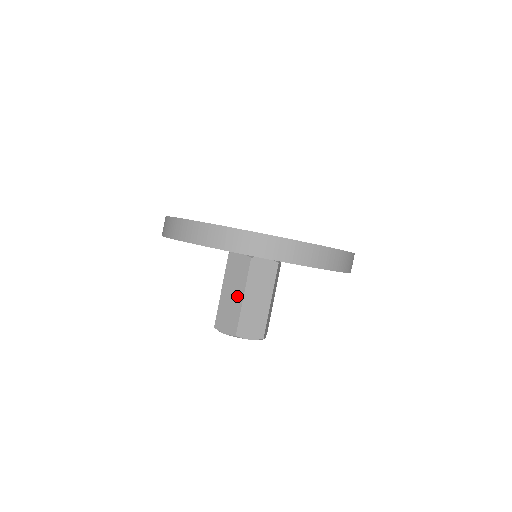
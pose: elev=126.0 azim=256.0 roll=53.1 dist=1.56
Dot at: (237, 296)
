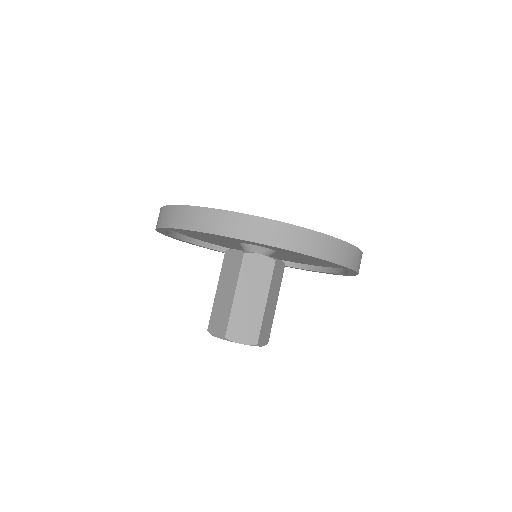
Dot at: (229, 295)
